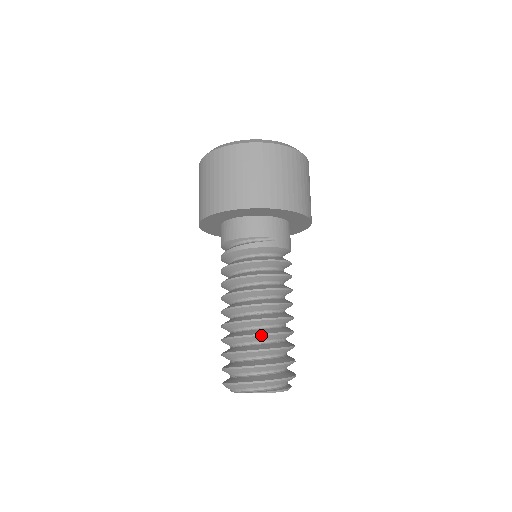
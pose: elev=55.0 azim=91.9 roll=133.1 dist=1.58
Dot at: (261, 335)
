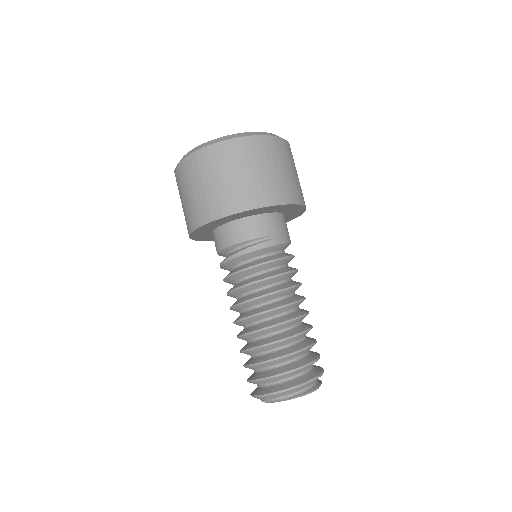
Dot at: (283, 340)
